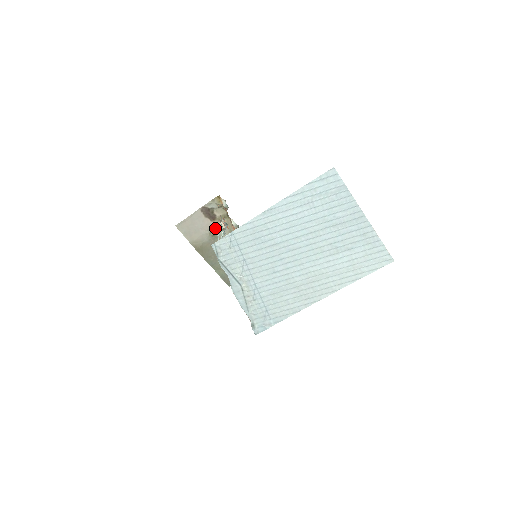
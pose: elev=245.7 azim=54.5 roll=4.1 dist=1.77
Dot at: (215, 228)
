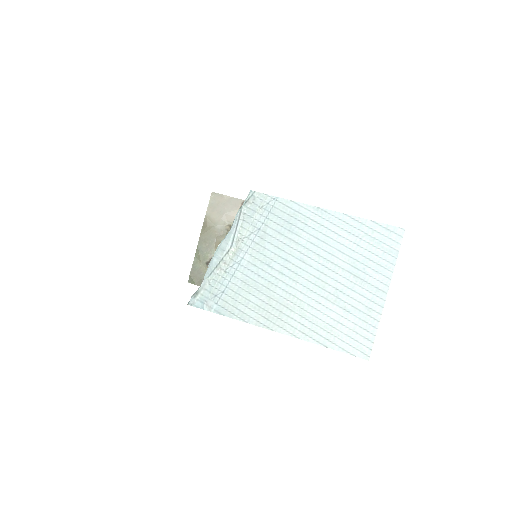
Dot at: occluded
